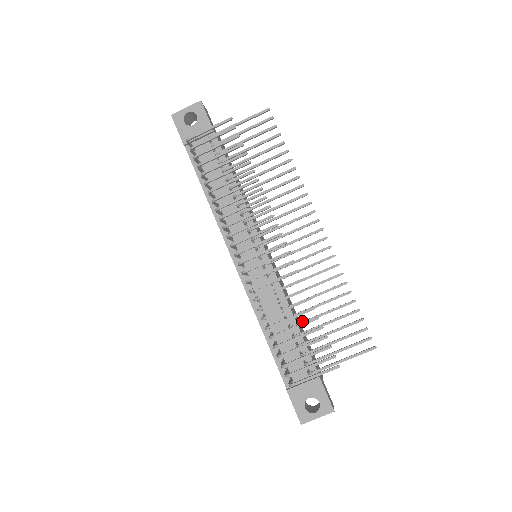
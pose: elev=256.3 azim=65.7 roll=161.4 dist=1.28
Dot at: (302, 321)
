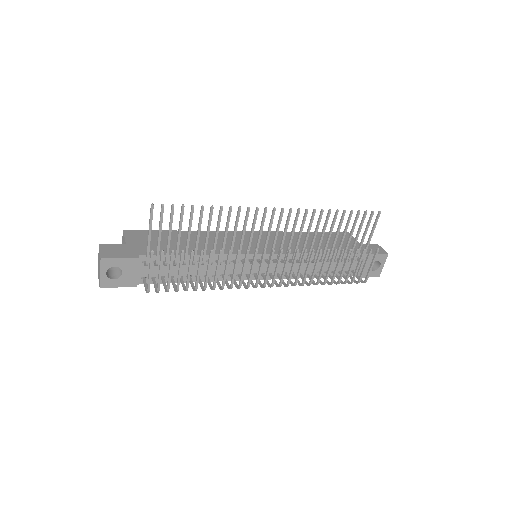
Dot at: (330, 253)
